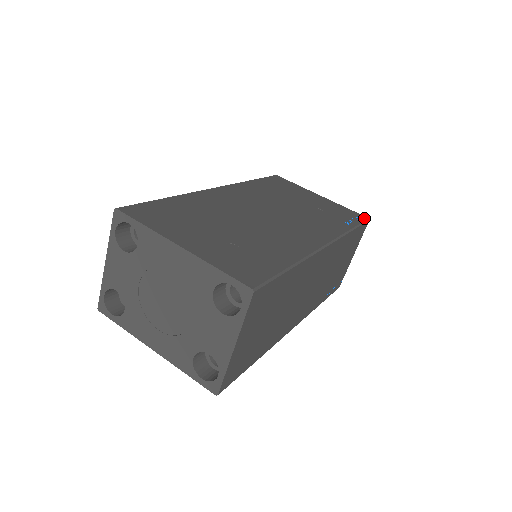
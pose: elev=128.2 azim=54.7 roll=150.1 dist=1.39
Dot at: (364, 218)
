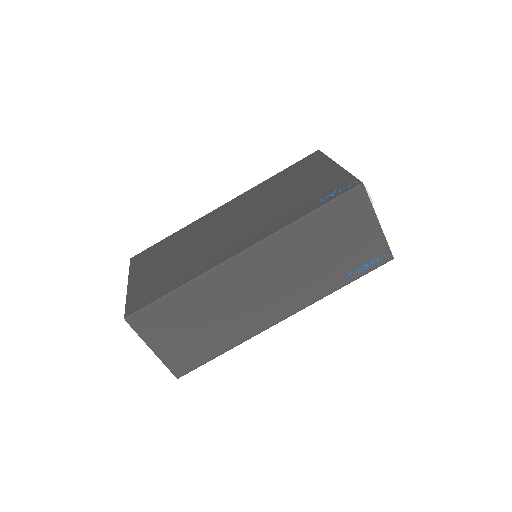
Dot at: (353, 186)
